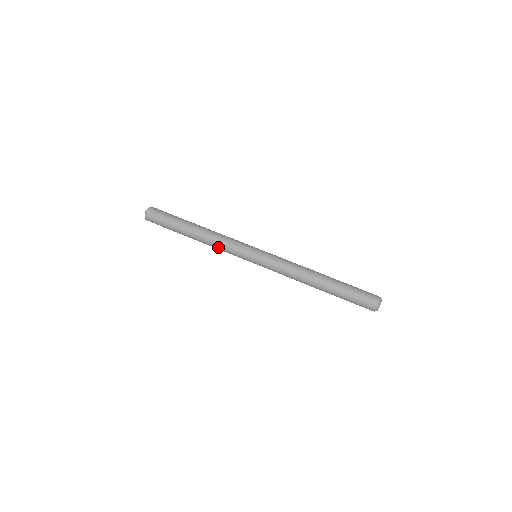
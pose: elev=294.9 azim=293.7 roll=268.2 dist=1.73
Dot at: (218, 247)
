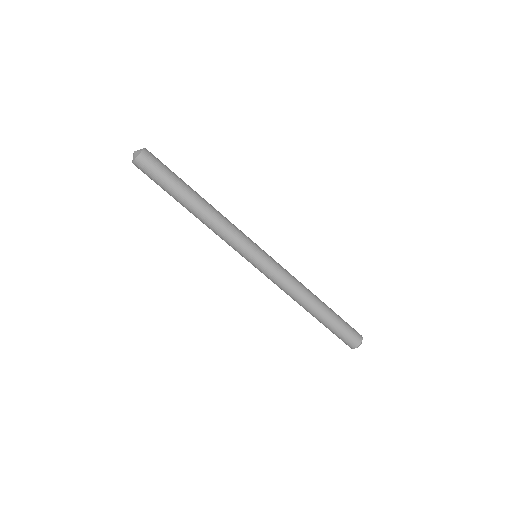
Dot at: (217, 233)
